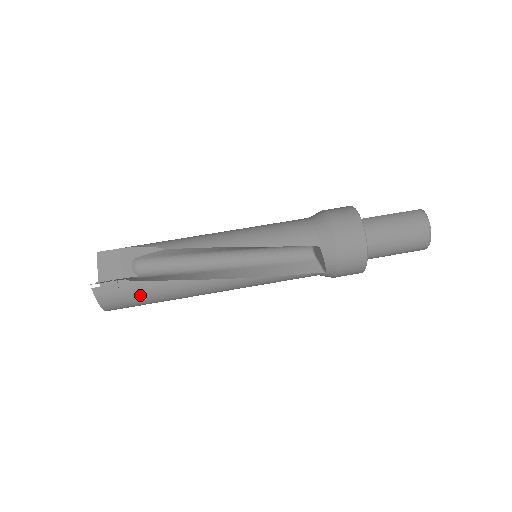
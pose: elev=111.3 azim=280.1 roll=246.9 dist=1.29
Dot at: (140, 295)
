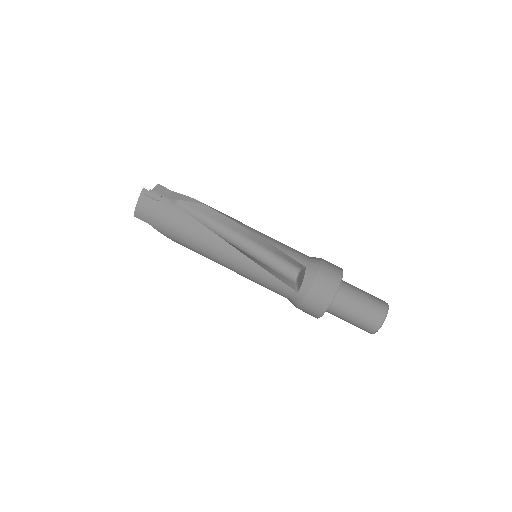
Dot at: (168, 215)
